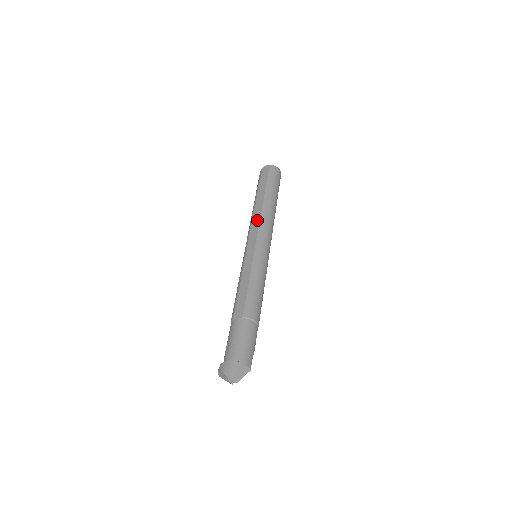
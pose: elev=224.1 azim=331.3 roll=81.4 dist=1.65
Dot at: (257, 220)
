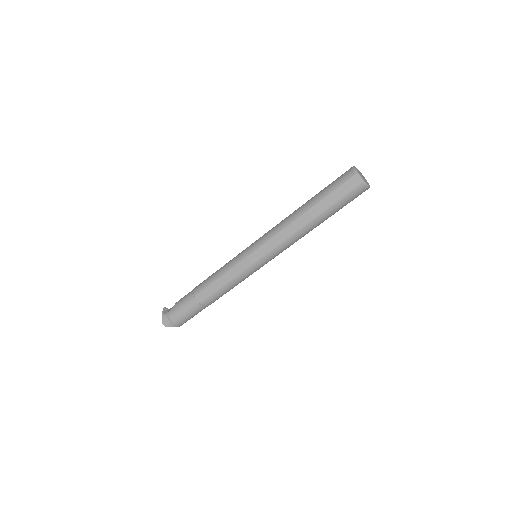
Dot at: (284, 237)
